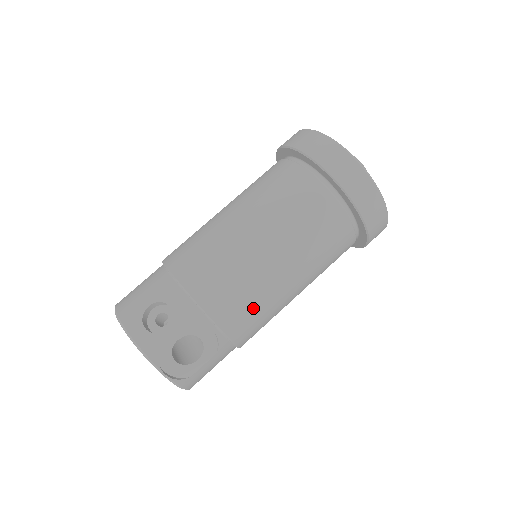
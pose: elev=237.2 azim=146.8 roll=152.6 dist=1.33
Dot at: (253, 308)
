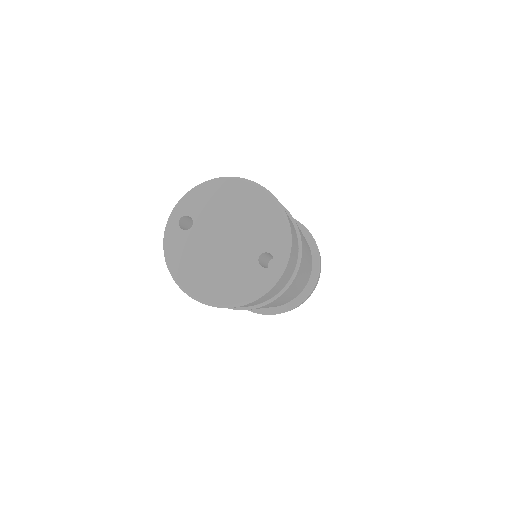
Dot at: occluded
